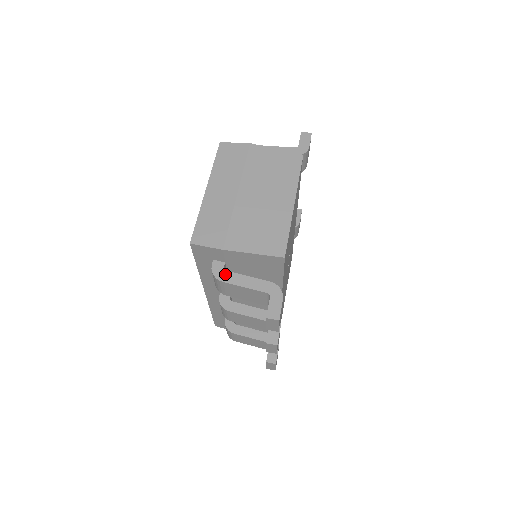
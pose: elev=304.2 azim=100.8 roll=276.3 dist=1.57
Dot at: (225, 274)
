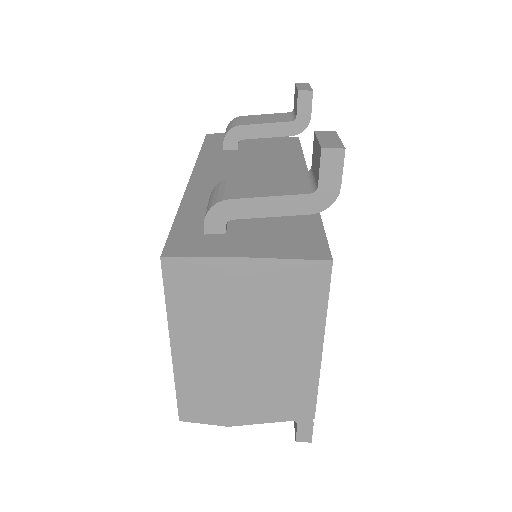
Dot at: occluded
